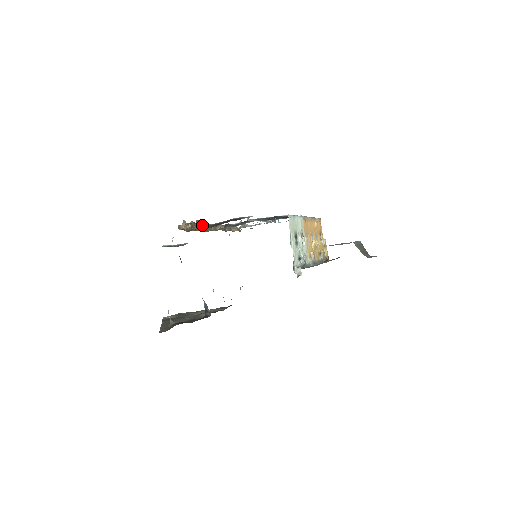
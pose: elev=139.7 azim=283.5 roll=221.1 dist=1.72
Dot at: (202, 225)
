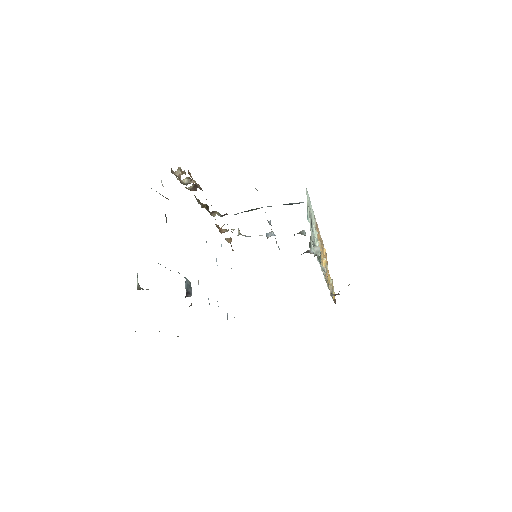
Dot at: (199, 187)
